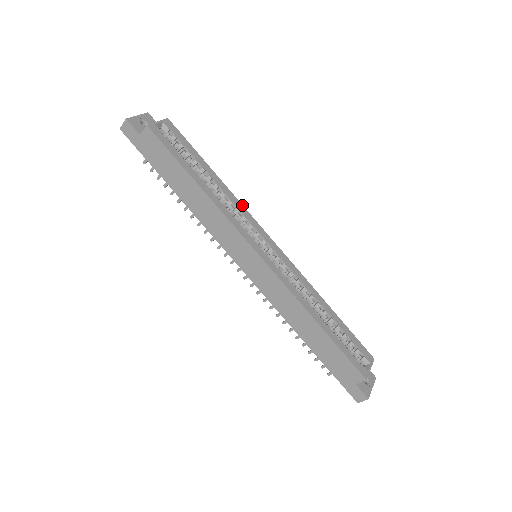
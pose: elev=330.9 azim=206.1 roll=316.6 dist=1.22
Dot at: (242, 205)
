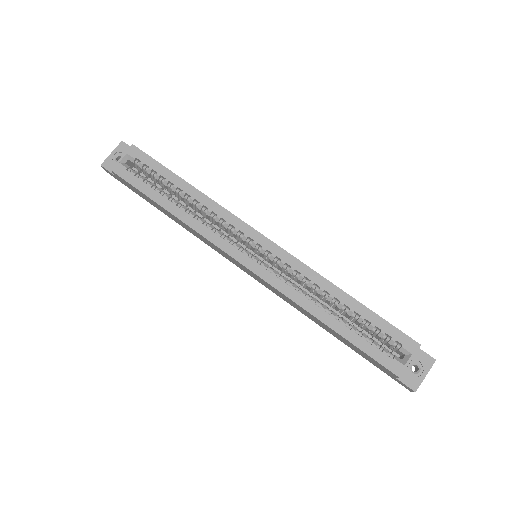
Dot at: (224, 208)
